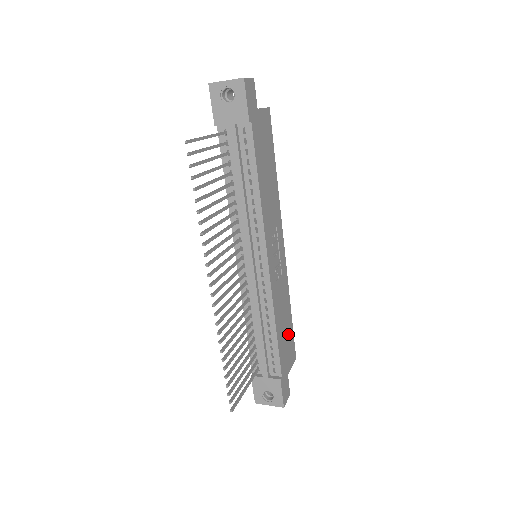
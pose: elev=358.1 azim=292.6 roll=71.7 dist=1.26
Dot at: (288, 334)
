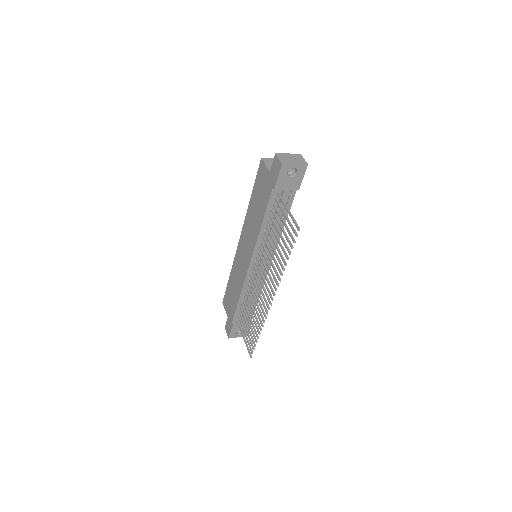
Dot at: occluded
